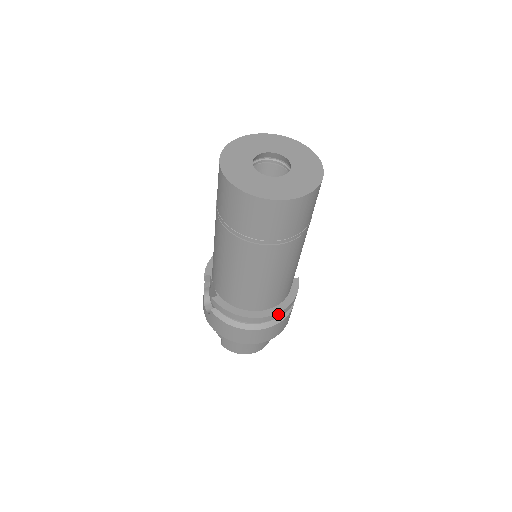
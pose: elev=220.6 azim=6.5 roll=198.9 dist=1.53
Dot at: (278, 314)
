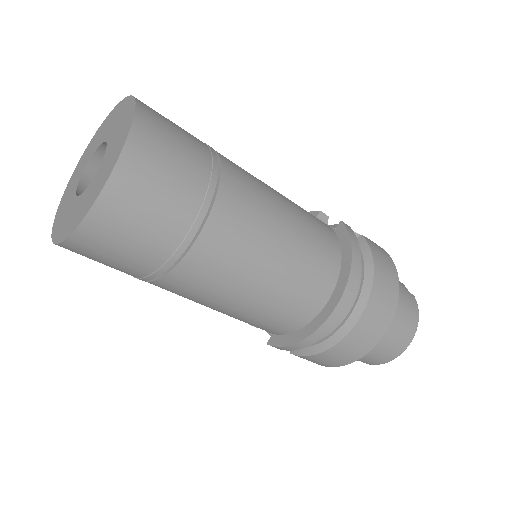
Dot at: (347, 292)
